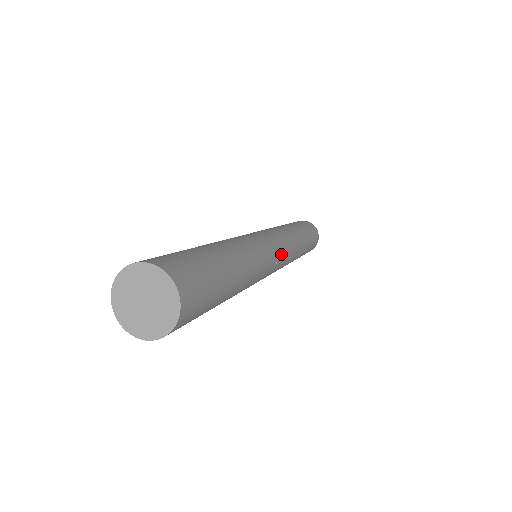
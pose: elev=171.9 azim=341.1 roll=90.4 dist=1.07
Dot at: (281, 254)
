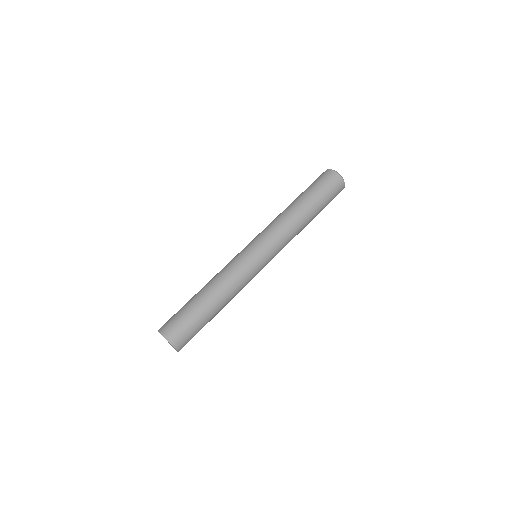
Dot at: occluded
